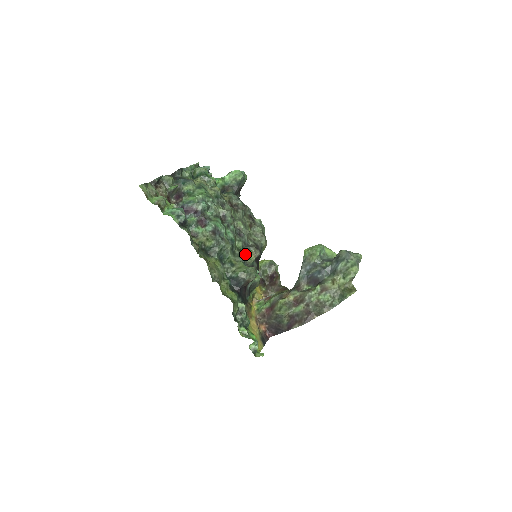
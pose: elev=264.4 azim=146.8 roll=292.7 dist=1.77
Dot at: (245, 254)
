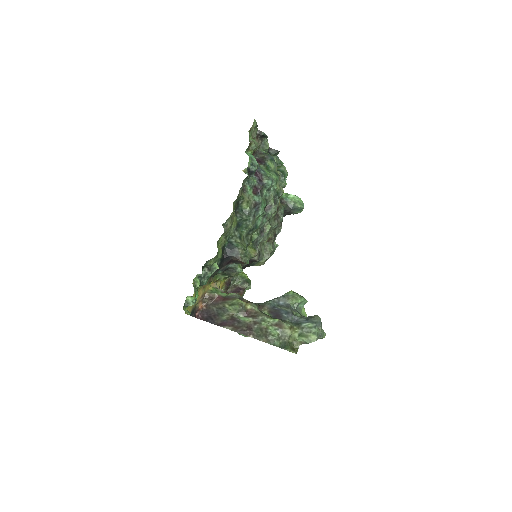
Dot at: (250, 247)
